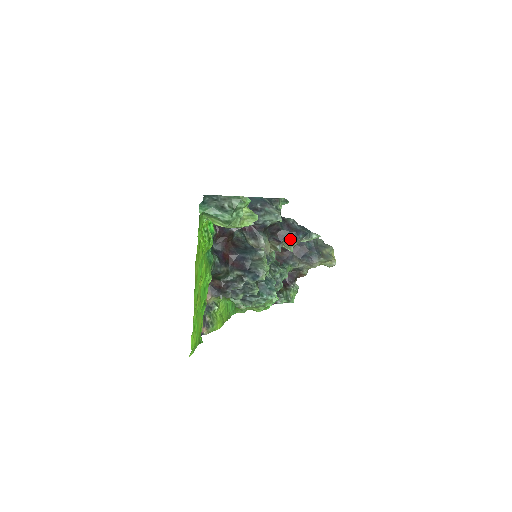
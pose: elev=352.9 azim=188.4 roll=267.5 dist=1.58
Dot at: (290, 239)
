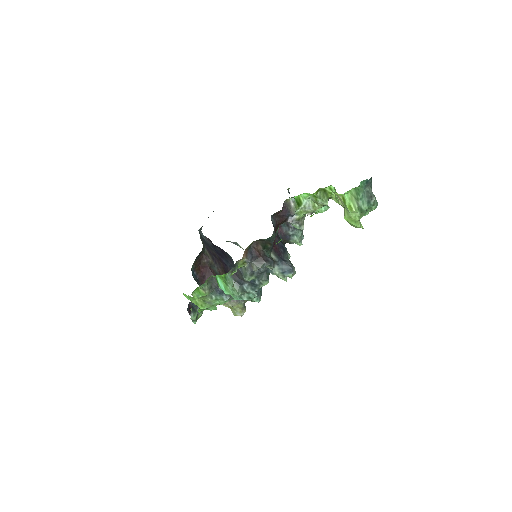
Dot at: occluded
